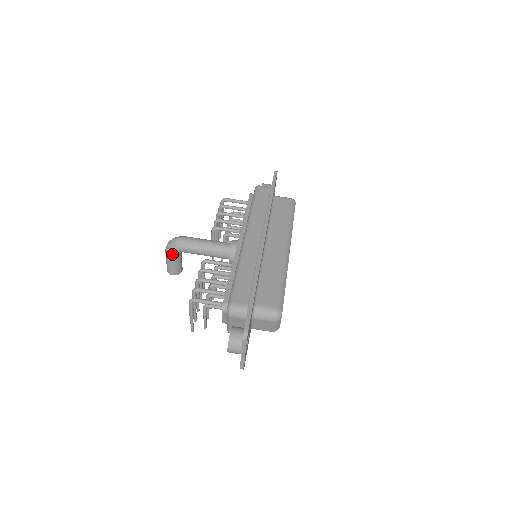
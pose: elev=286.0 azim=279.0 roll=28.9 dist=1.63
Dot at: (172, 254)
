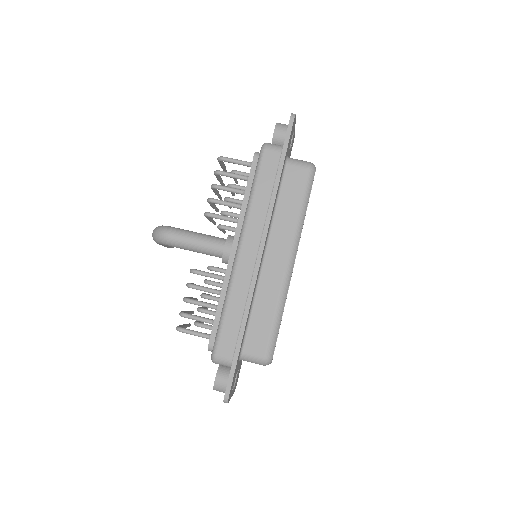
Dot at: (160, 244)
